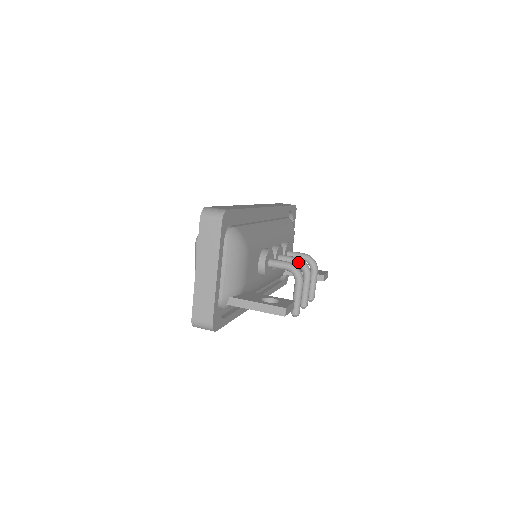
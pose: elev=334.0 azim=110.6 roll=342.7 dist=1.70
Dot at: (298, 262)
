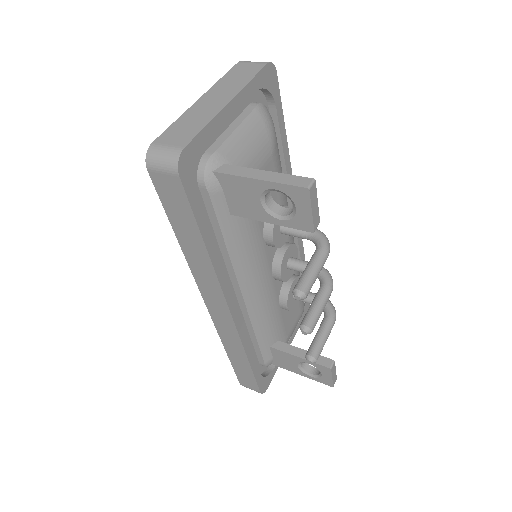
Dot at: occluded
